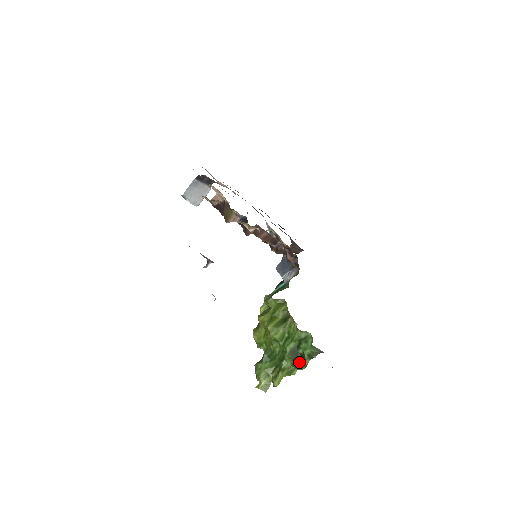
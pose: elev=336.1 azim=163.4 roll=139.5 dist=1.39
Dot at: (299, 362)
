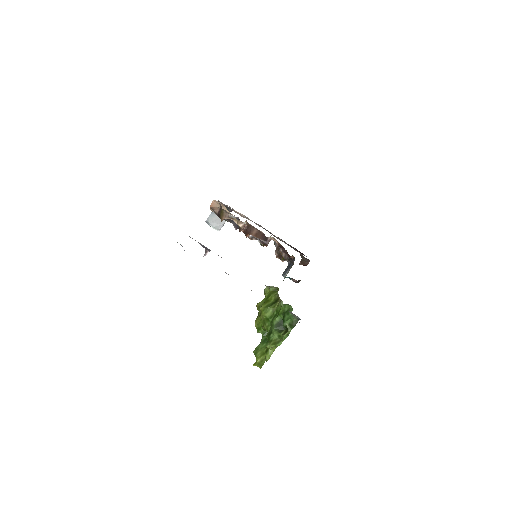
Dot at: (284, 333)
